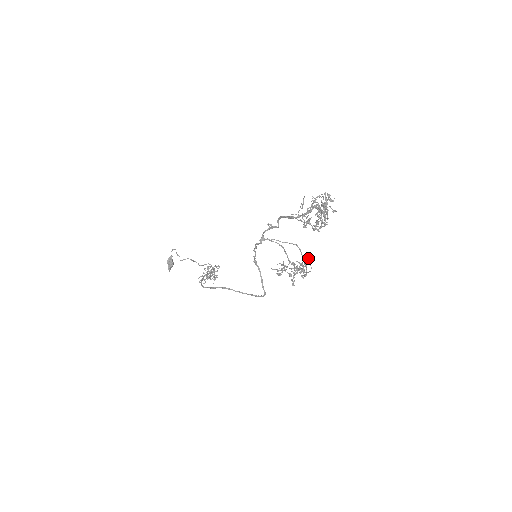
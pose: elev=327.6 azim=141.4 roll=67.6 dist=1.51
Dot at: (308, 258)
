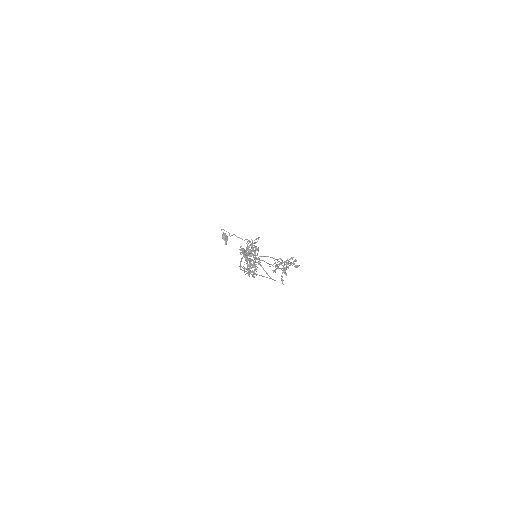
Dot at: occluded
